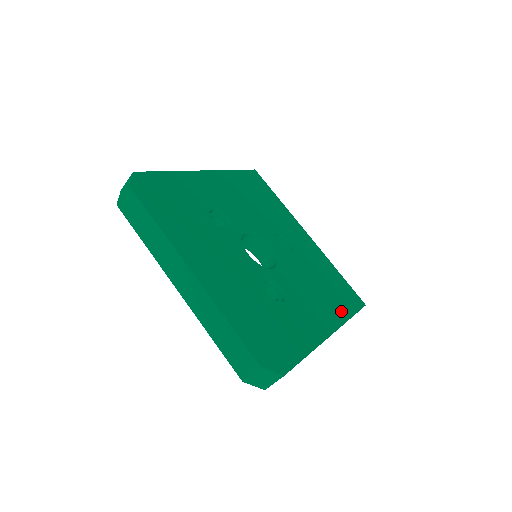
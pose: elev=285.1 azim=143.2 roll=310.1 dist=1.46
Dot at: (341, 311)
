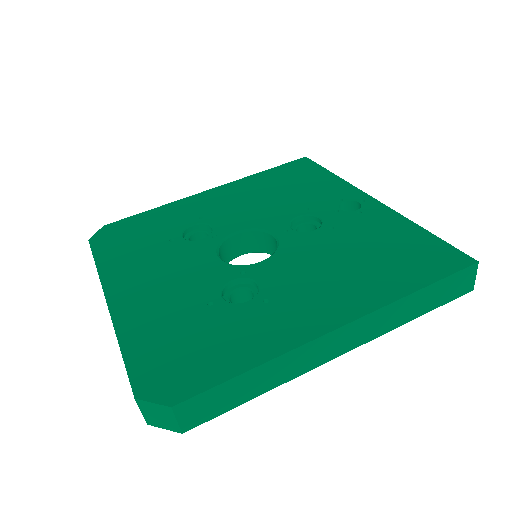
Dot at: (389, 287)
